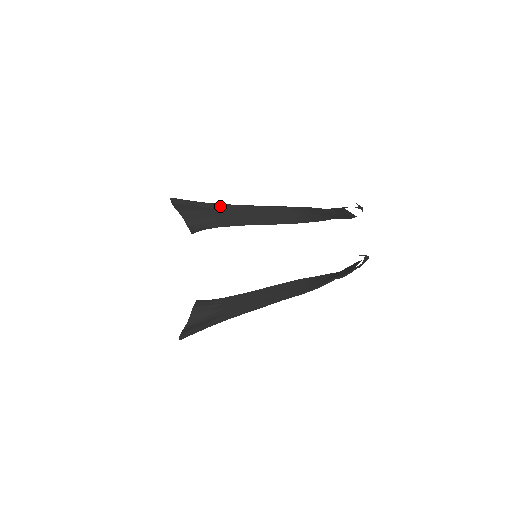
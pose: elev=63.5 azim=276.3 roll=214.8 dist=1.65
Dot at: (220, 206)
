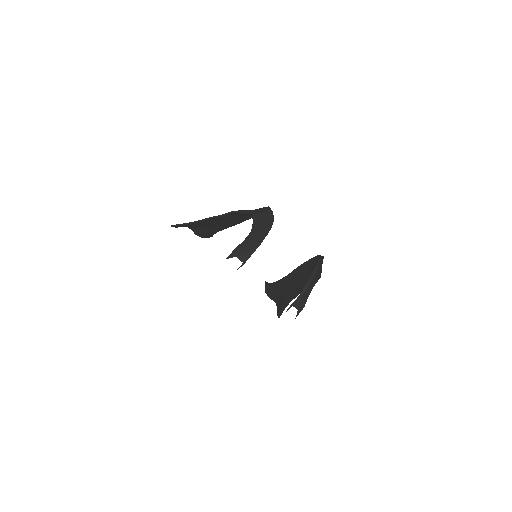
Dot at: (197, 223)
